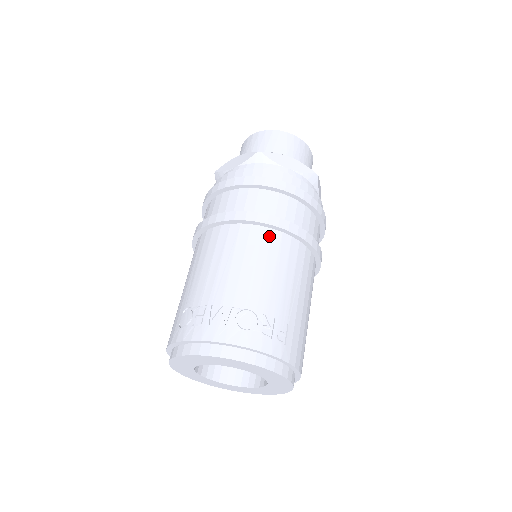
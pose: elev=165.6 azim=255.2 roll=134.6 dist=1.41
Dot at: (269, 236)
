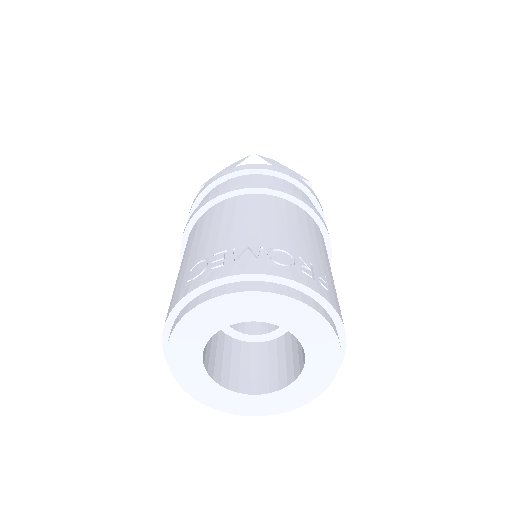
Dot at: (283, 203)
